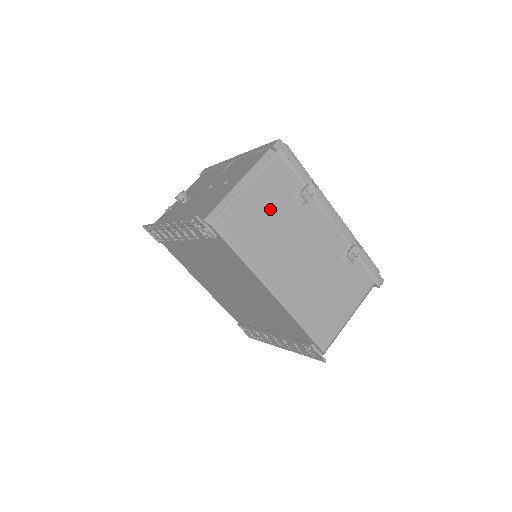
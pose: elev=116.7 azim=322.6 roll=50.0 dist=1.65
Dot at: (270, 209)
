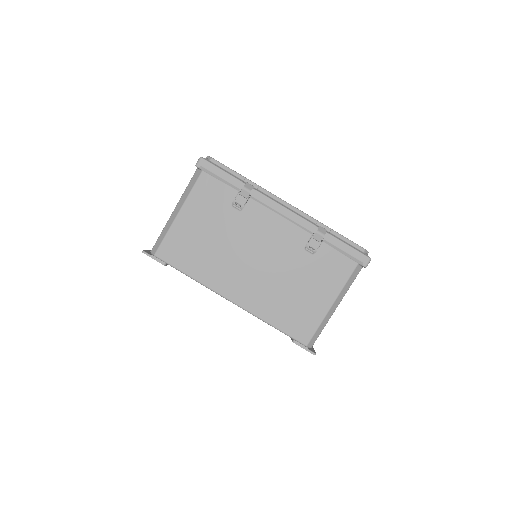
Dot at: (207, 225)
